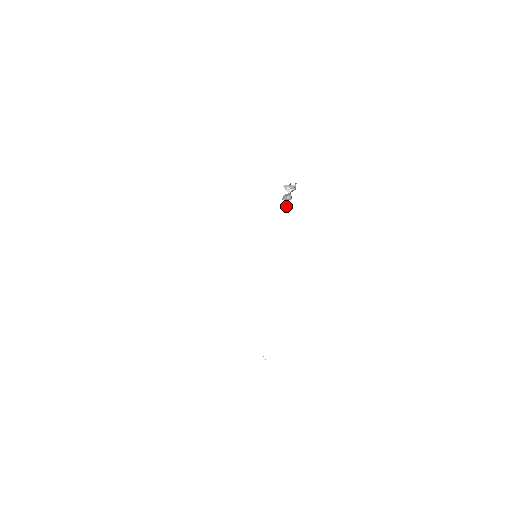
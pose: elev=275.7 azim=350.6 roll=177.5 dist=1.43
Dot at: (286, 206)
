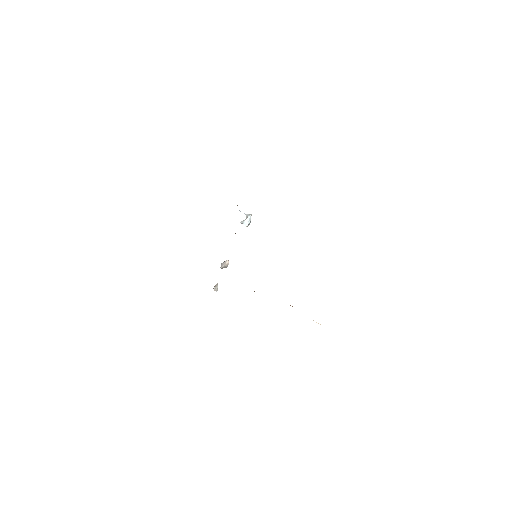
Dot at: (216, 289)
